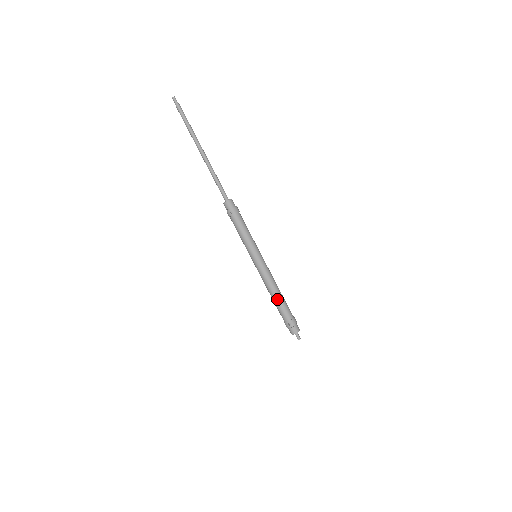
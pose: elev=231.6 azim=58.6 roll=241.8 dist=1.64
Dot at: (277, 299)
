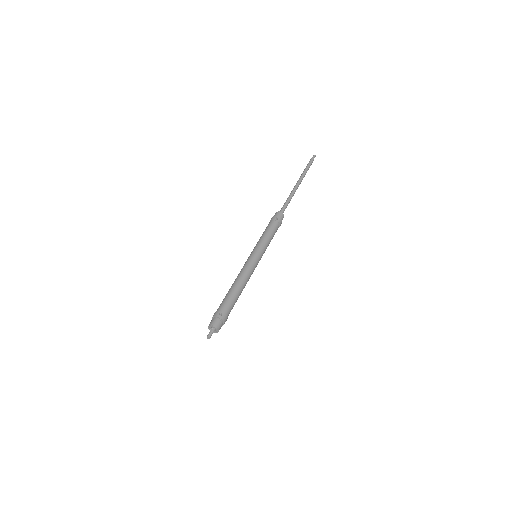
Dot at: (236, 290)
